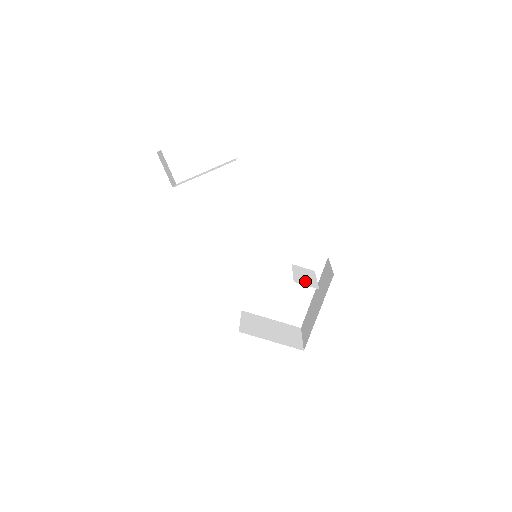
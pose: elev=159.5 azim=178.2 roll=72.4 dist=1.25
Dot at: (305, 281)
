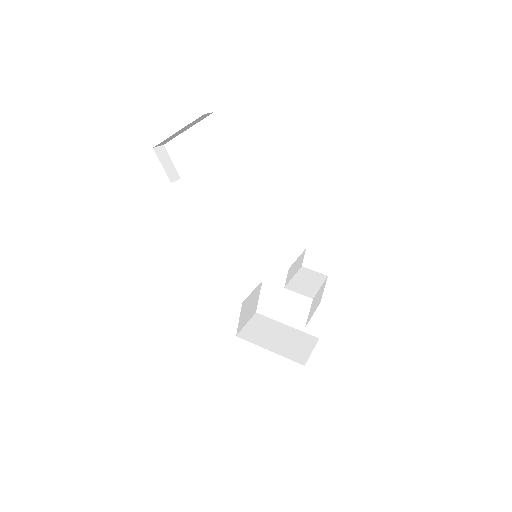
Dot at: (301, 288)
